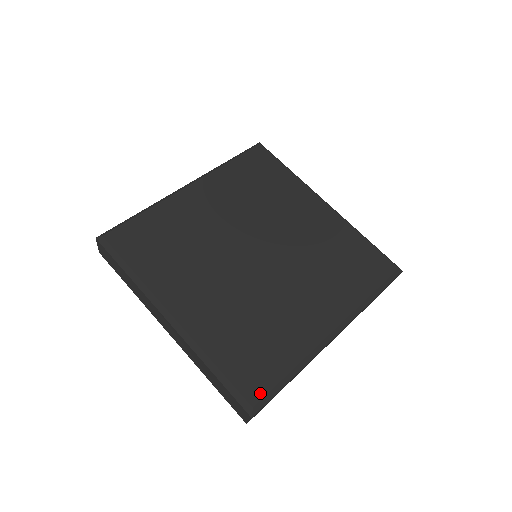
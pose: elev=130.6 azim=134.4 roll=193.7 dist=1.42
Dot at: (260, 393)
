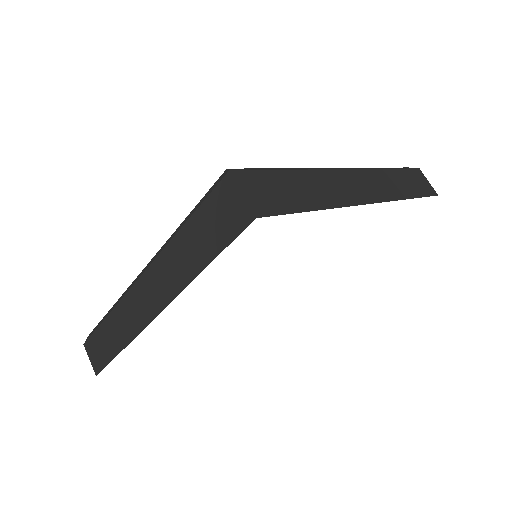
Dot at: occluded
